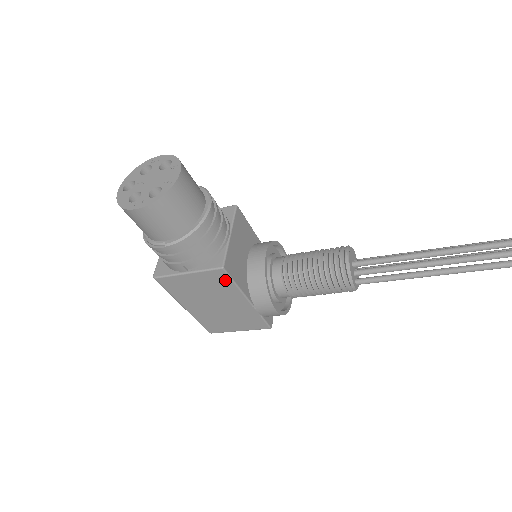
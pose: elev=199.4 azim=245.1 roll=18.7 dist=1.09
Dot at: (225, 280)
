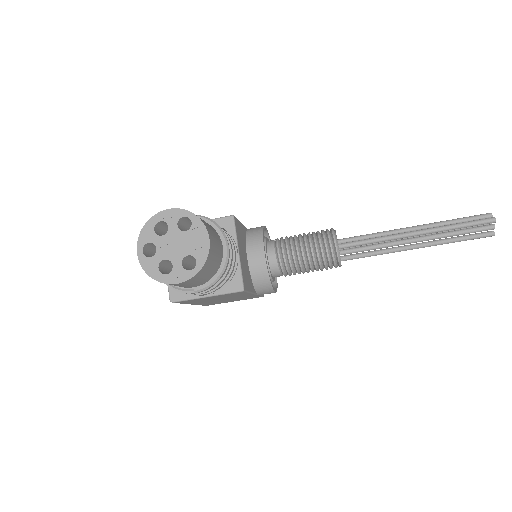
Dot at: (241, 293)
